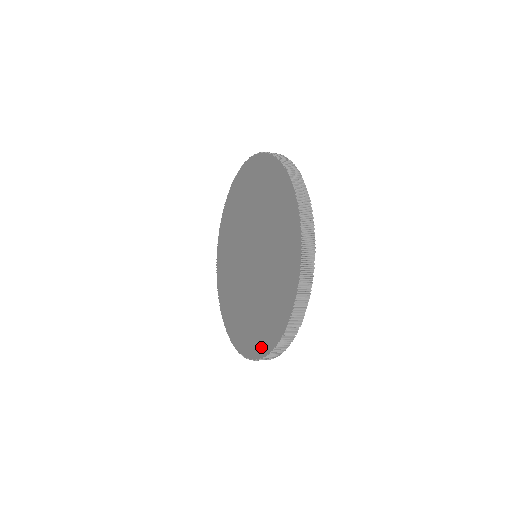
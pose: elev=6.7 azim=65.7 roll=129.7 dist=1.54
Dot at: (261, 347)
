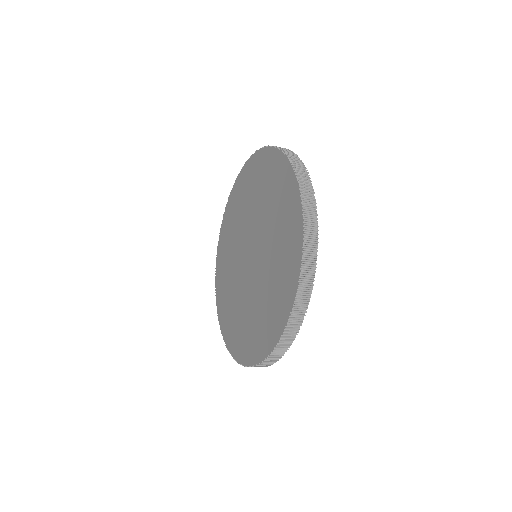
Dot at: (230, 342)
